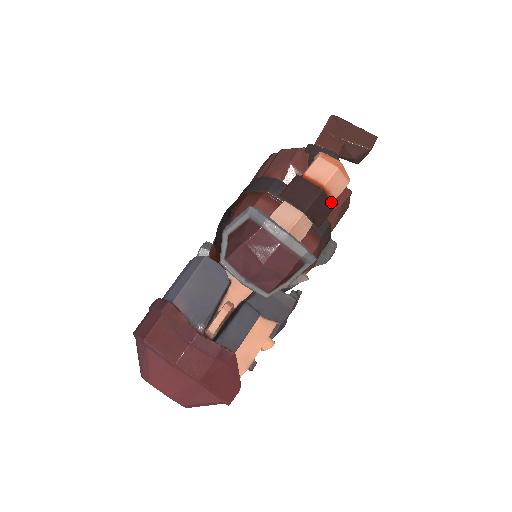
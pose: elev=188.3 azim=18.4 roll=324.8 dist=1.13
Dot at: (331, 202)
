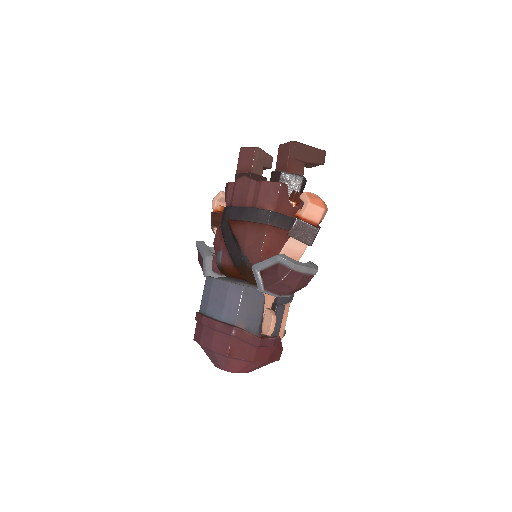
Dot at: occluded
